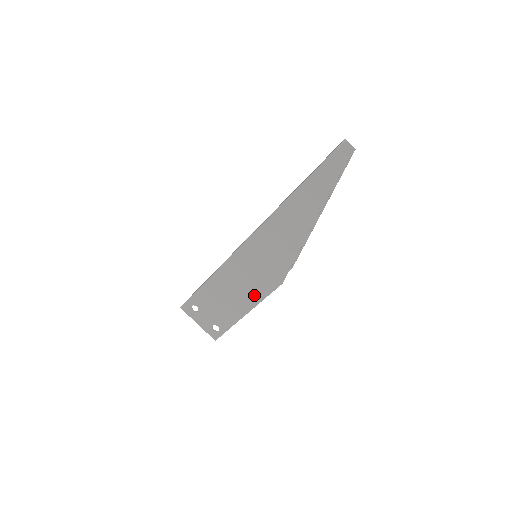
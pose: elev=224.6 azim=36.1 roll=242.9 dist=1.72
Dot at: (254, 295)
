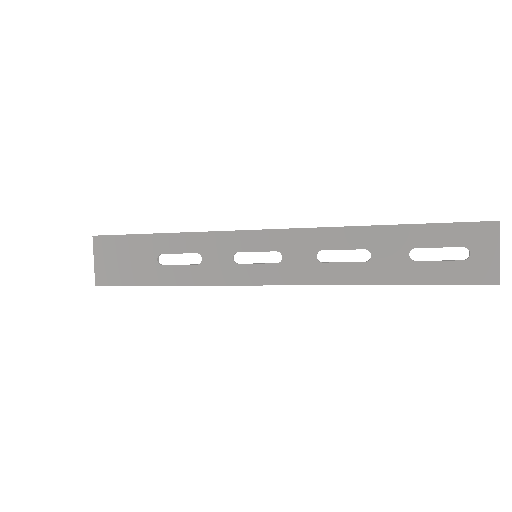
Dot at: occluded
